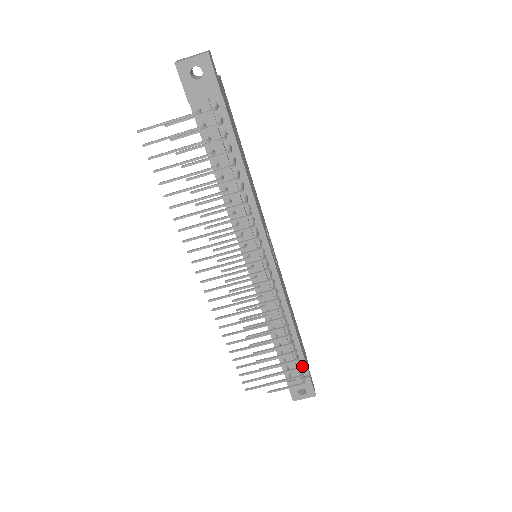
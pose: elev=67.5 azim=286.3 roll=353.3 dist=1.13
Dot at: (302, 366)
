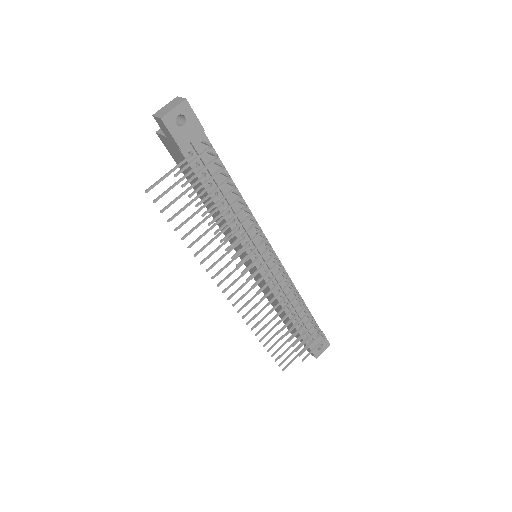
Dot at: (314, 327)
